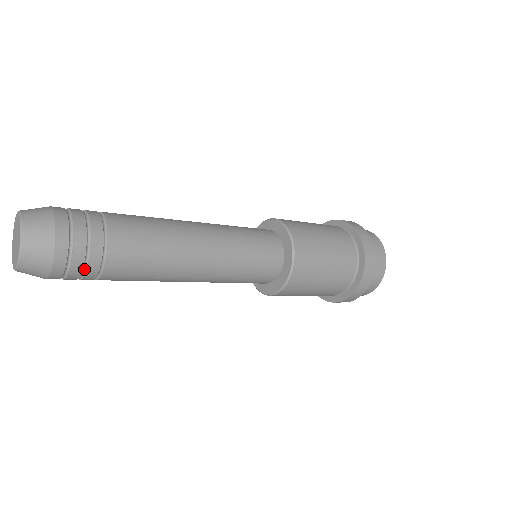
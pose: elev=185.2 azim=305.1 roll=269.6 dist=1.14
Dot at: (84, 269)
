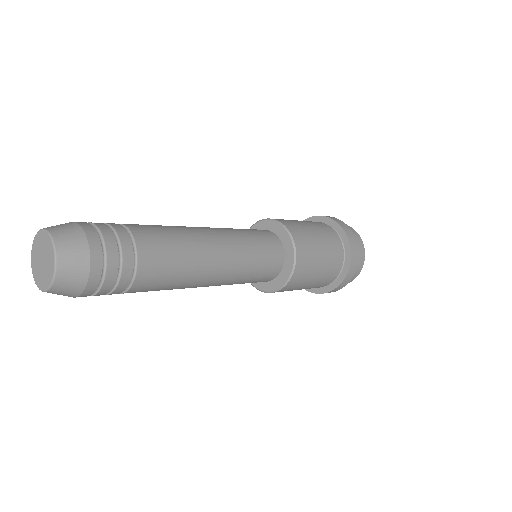
Dot at: (118, 273)
